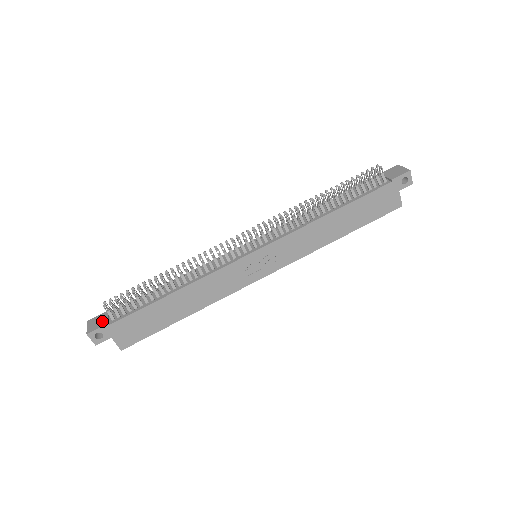
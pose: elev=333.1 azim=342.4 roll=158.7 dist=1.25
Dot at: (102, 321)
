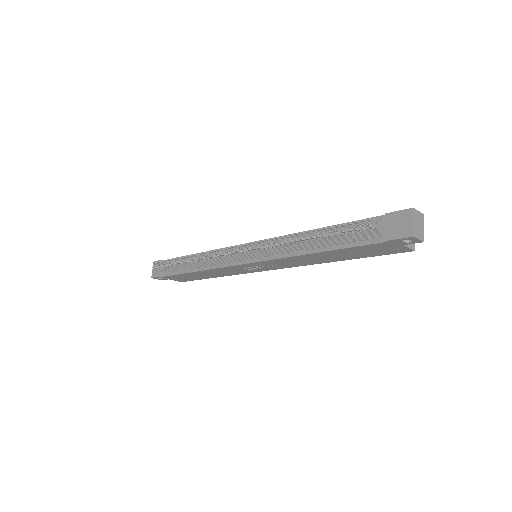
Dot at: (158, 271)
